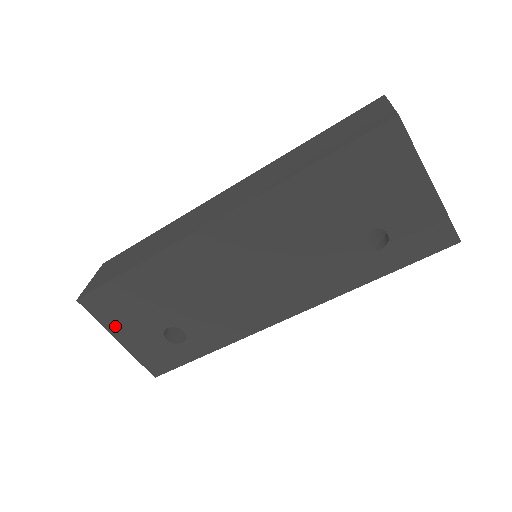
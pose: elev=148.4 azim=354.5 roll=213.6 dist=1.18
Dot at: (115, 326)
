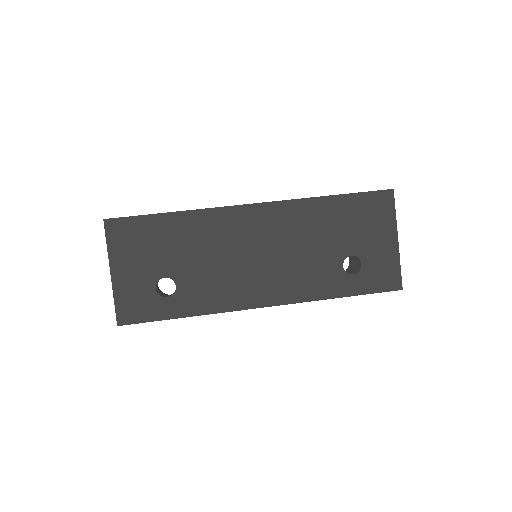
Dot at: (119, 257)
